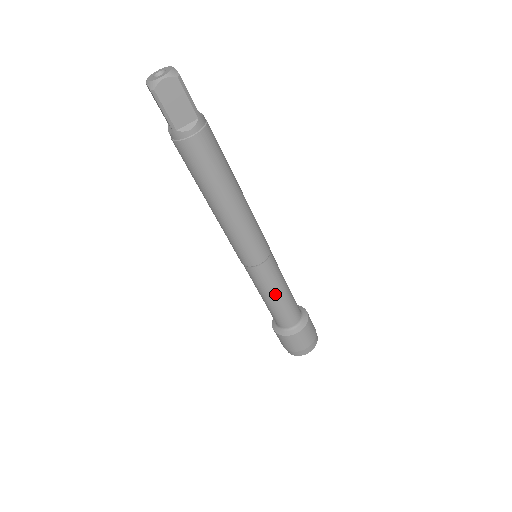
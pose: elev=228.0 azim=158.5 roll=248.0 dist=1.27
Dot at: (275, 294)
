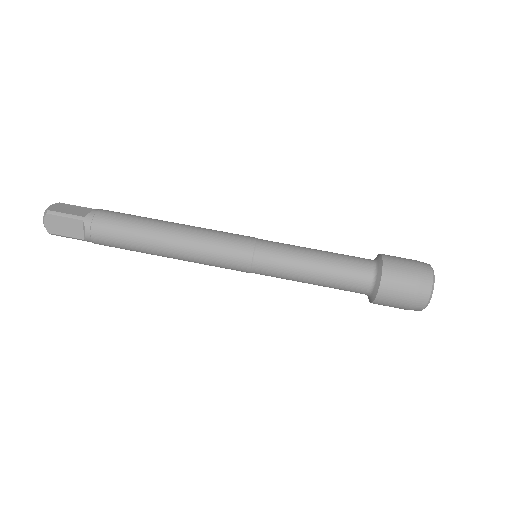
Dot at: (308, 251)
